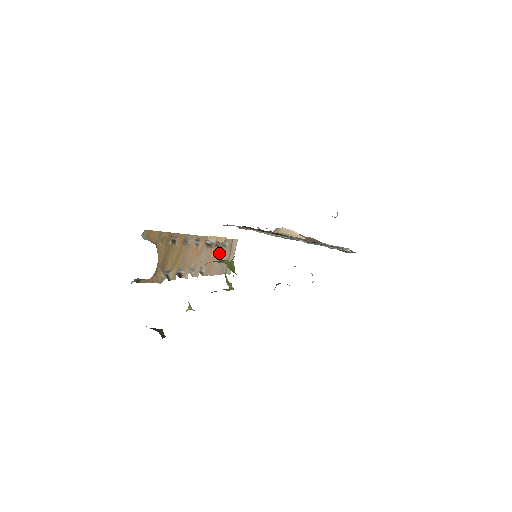
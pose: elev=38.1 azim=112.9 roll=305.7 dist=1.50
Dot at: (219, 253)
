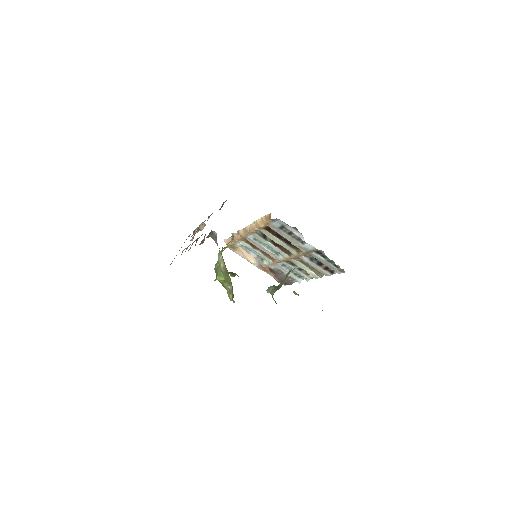
Dot at: occluded
